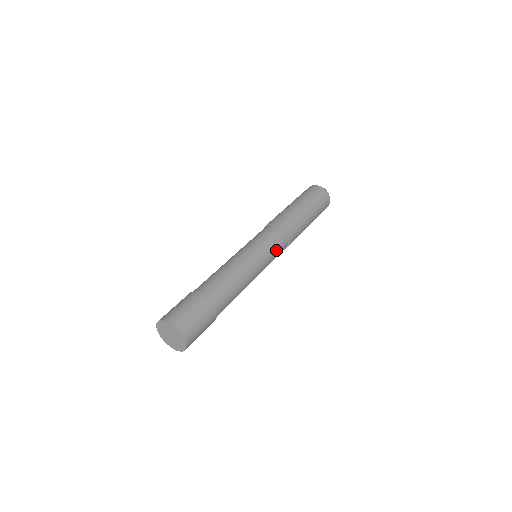
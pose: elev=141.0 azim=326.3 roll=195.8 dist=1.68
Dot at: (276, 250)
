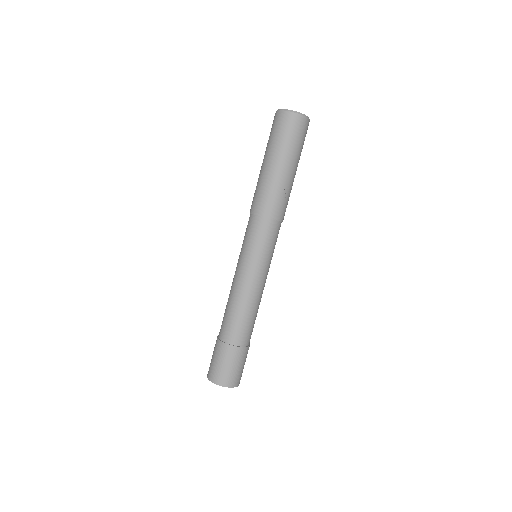
Dot at: occluded
